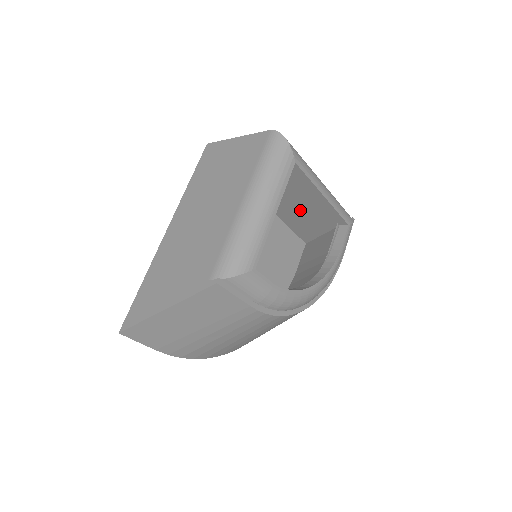
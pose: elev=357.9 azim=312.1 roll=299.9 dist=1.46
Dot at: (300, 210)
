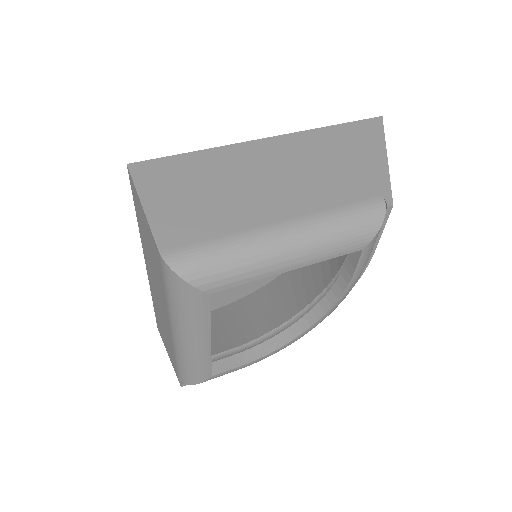
Dot at: occluded
